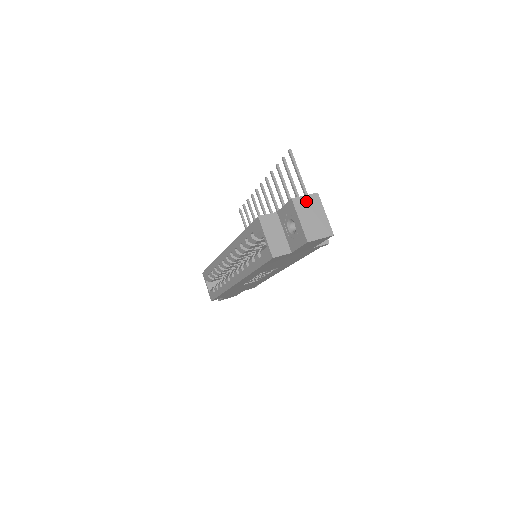
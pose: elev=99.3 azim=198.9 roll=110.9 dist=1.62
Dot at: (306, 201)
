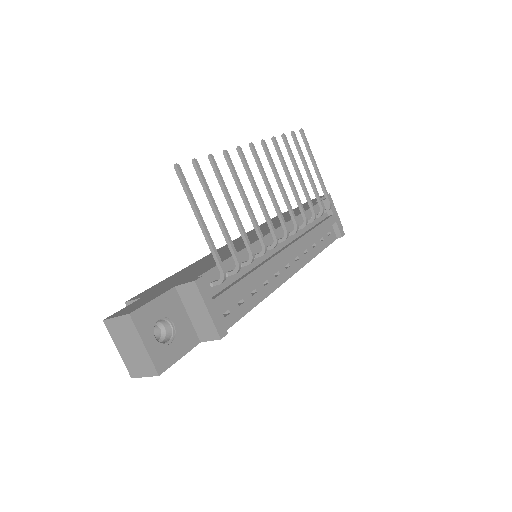
Dot at: (119, 325)
